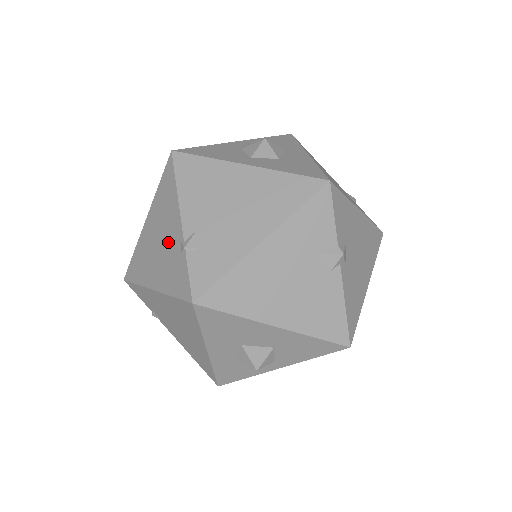
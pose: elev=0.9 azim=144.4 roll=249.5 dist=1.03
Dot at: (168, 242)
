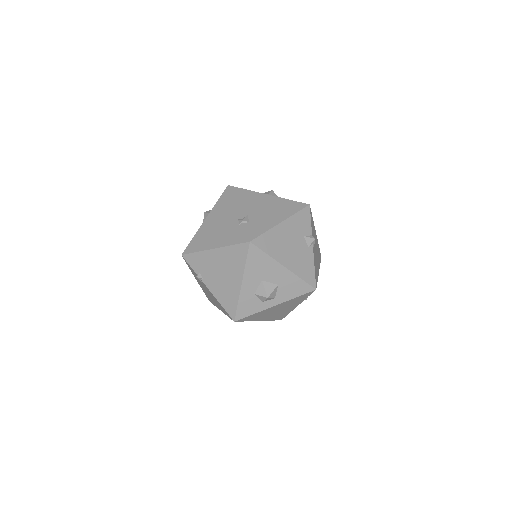
Dot at: (227, 223)
